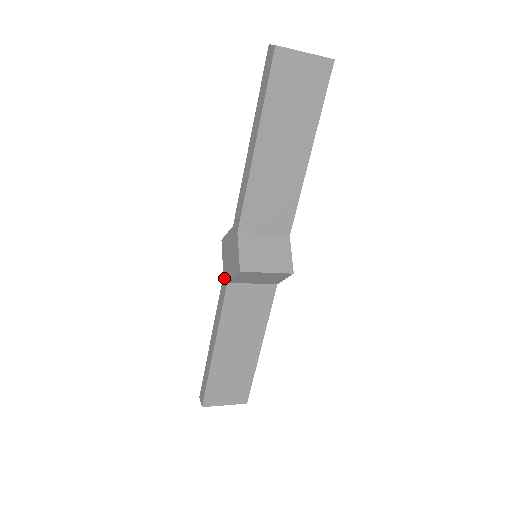
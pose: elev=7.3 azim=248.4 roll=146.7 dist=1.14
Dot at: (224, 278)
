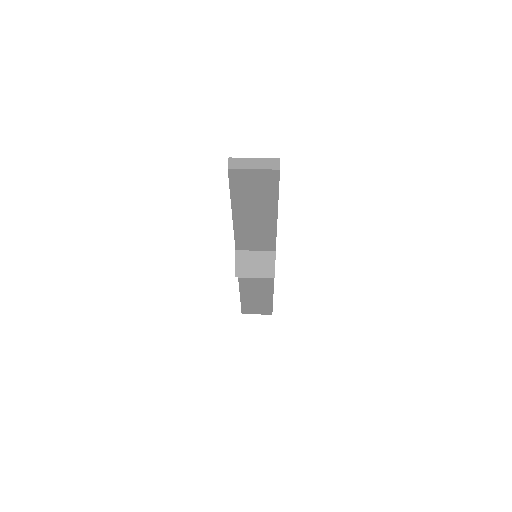
Dot at: occluded
